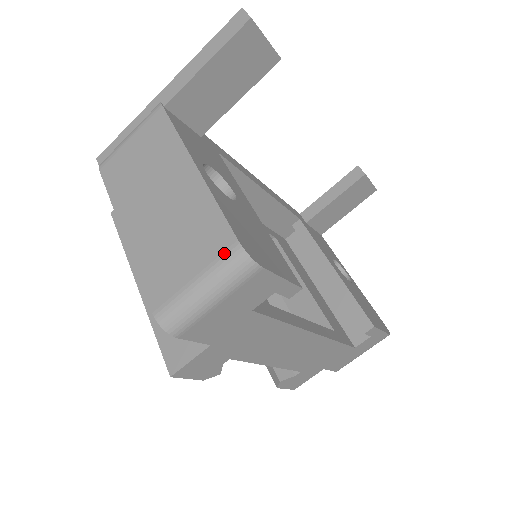
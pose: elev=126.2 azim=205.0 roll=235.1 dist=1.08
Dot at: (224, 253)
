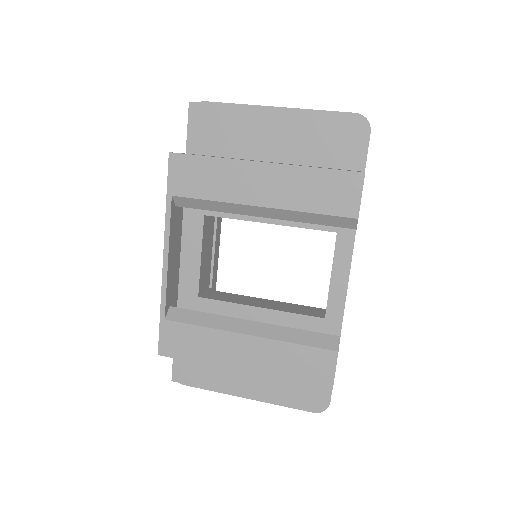
Dot at: occluded
